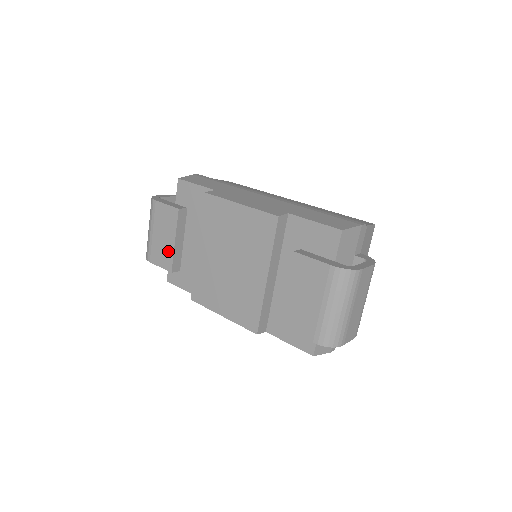
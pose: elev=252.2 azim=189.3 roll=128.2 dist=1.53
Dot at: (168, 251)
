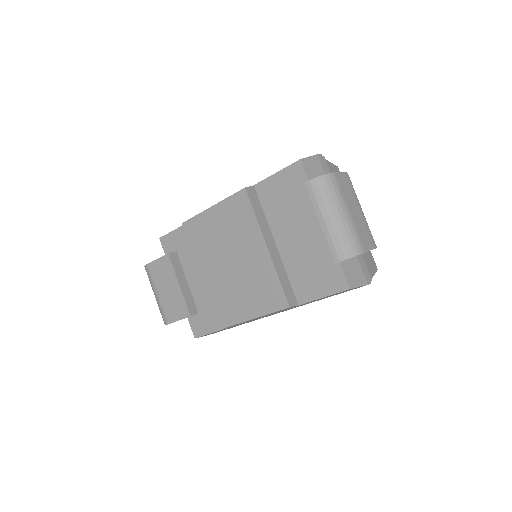
Dot at: (178, 299)
